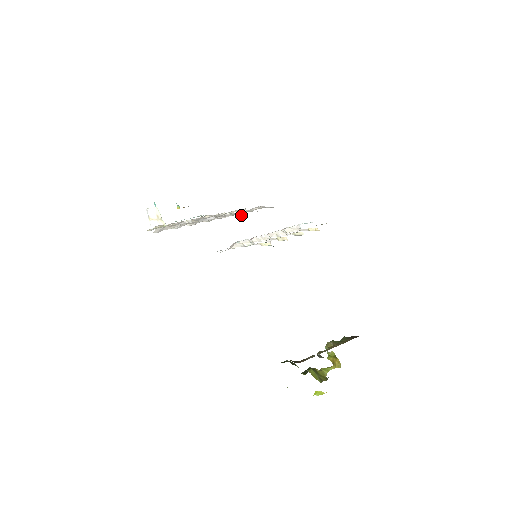
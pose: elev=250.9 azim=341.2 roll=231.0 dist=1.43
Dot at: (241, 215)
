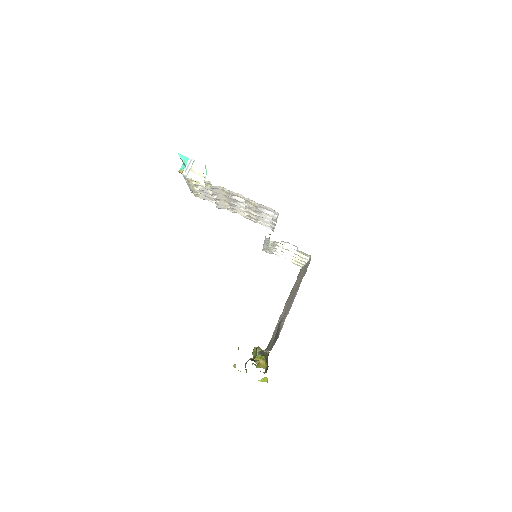
Dot at: (275, 223)
